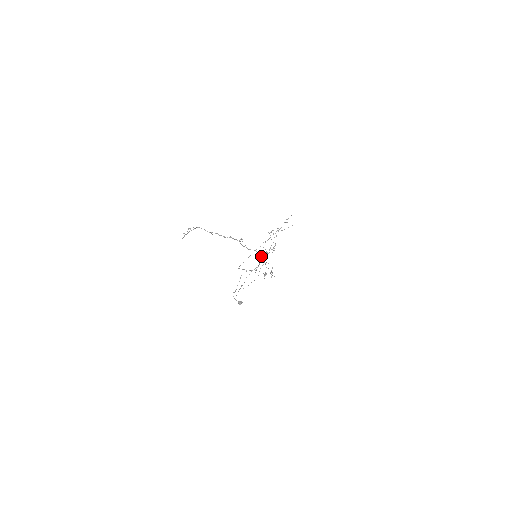
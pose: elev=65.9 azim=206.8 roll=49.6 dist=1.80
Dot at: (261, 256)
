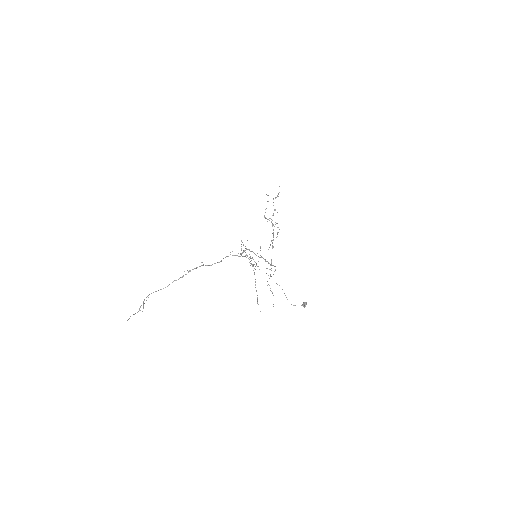
Dot at: (236, 255)
